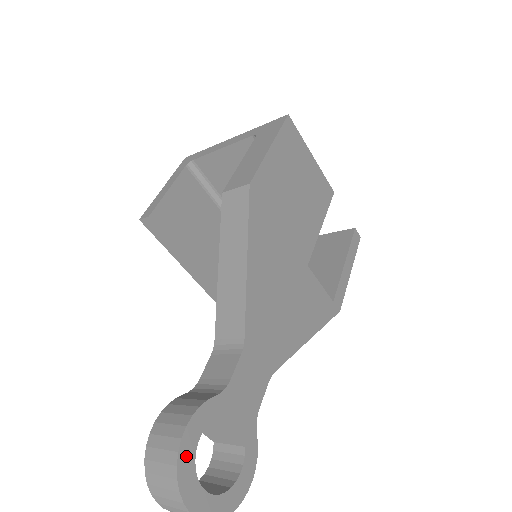
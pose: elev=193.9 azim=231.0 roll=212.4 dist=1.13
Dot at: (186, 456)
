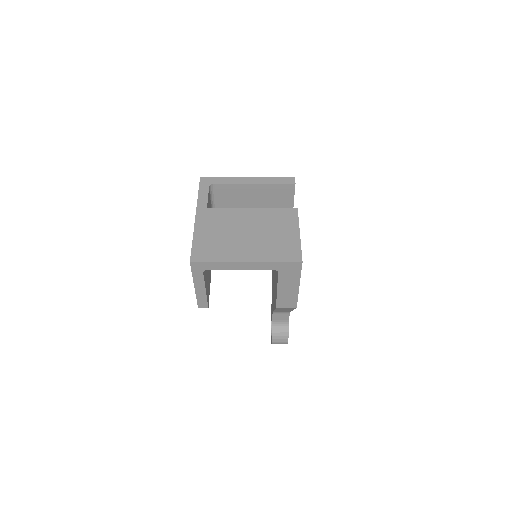
Dot at: occluded
